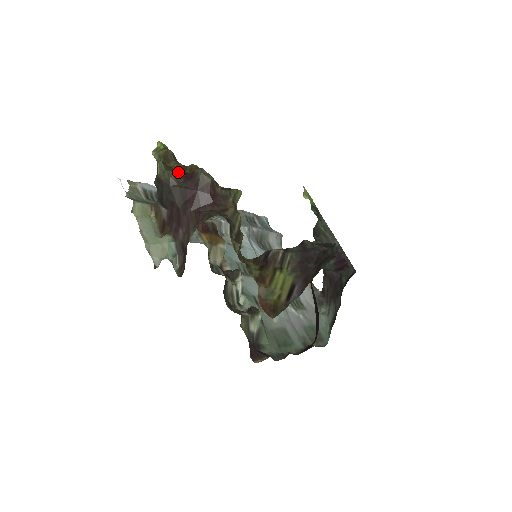
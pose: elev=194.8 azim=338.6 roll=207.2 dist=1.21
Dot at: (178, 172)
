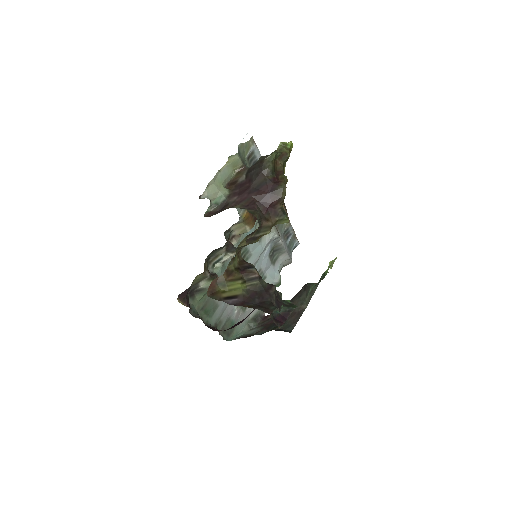
Dot at: (276, 170)
